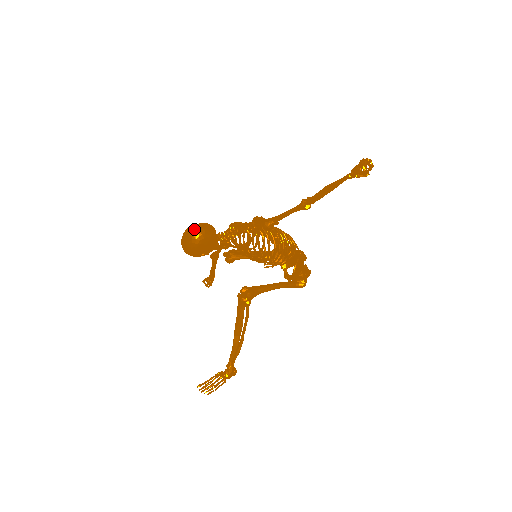
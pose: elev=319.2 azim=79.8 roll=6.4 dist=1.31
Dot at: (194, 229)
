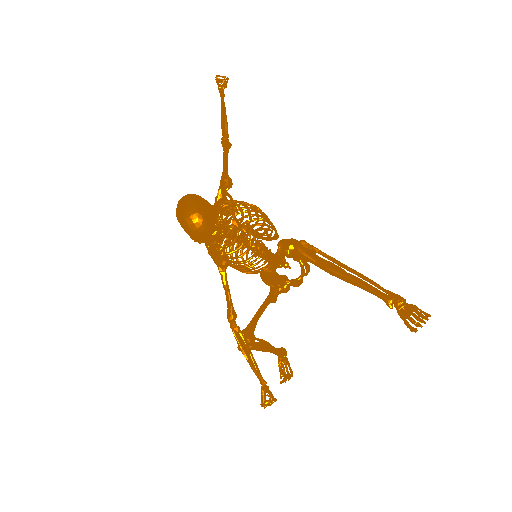
Dot at: (182, 197)
